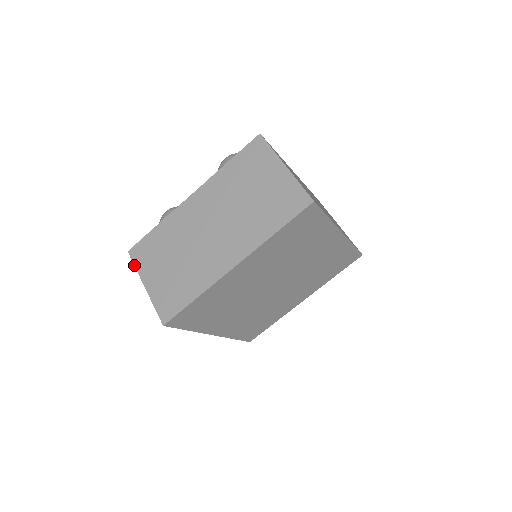
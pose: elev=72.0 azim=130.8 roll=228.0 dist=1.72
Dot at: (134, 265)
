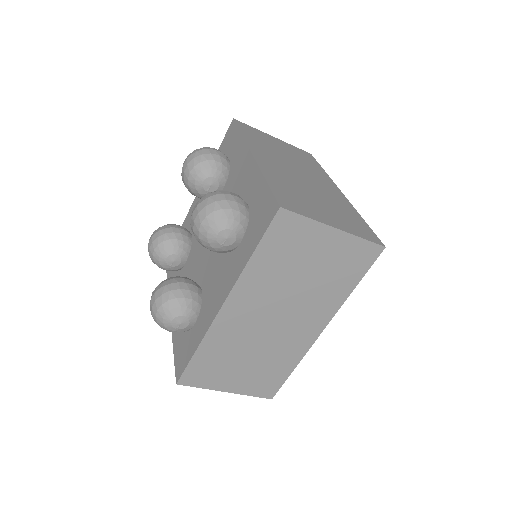
Dot at: occluded
